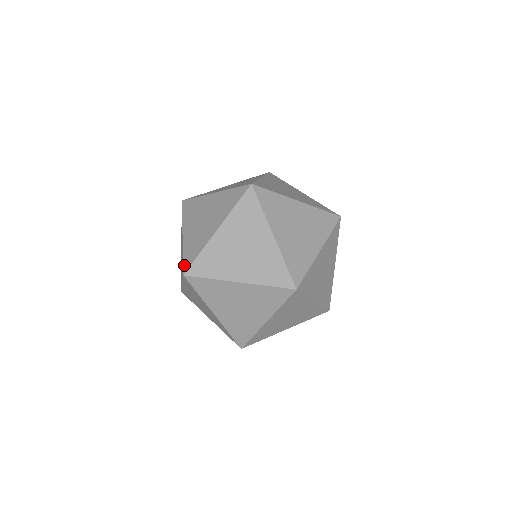
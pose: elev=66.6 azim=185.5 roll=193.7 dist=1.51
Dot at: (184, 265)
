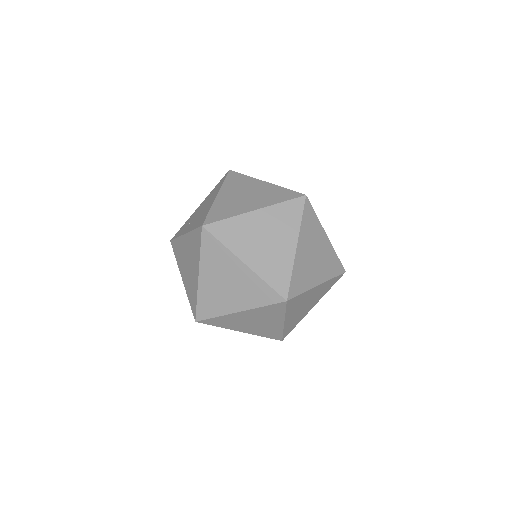
Dot at: occluded
